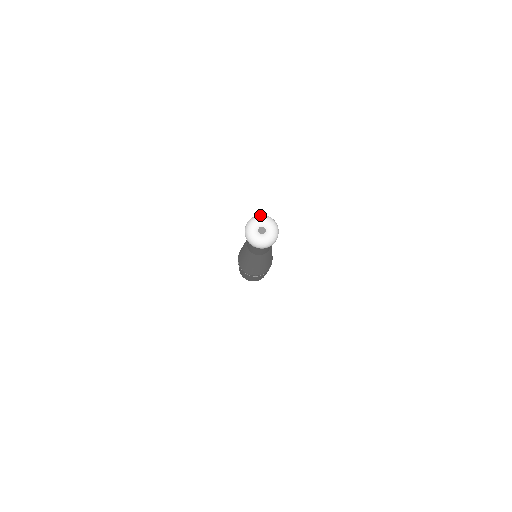
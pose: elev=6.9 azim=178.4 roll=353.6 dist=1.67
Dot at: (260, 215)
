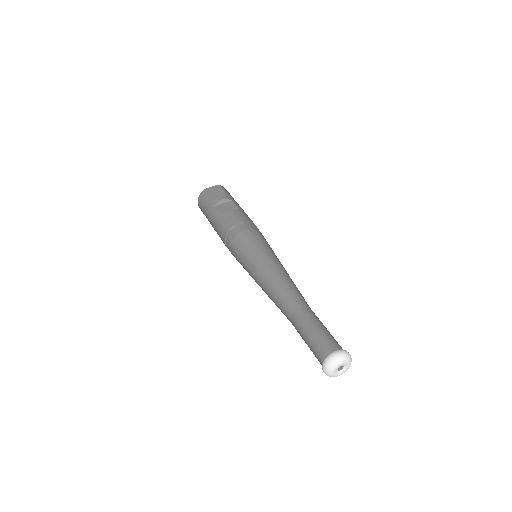
Dot at: (337, 360)
